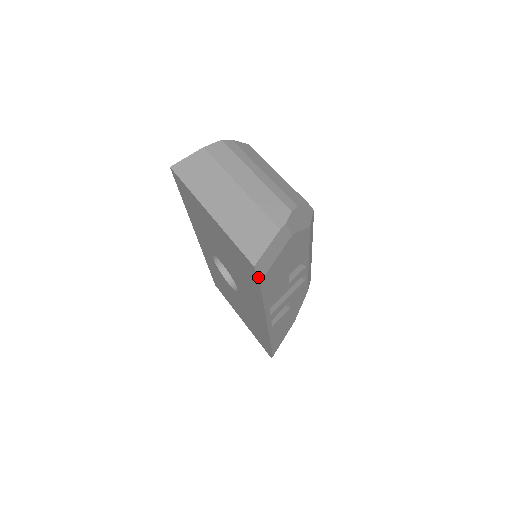
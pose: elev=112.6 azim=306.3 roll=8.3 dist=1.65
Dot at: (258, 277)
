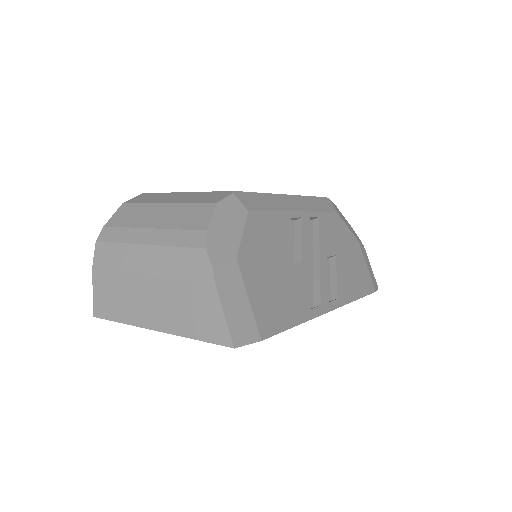
Dot at: (252, 342)
